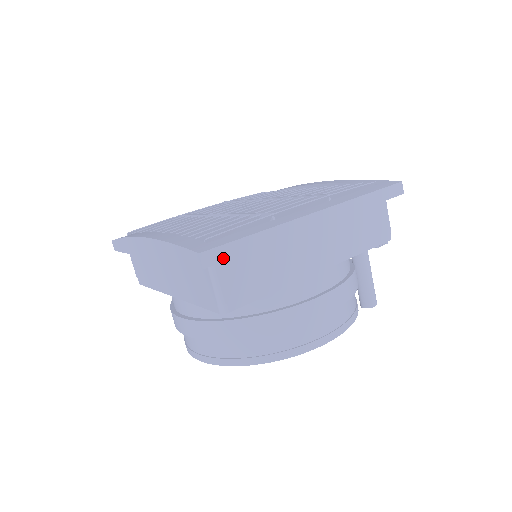
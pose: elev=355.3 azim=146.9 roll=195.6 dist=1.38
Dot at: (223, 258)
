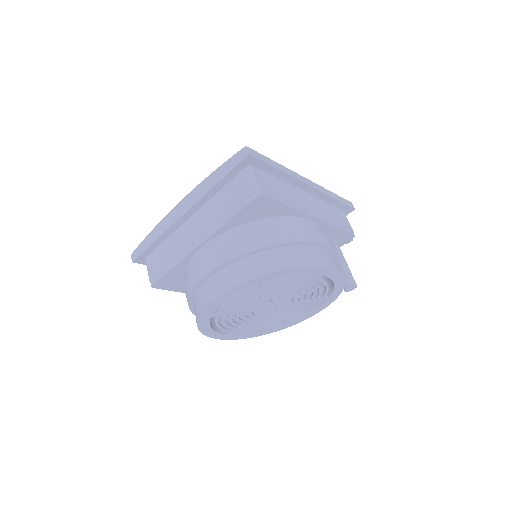
Dot at: (259, 158)
